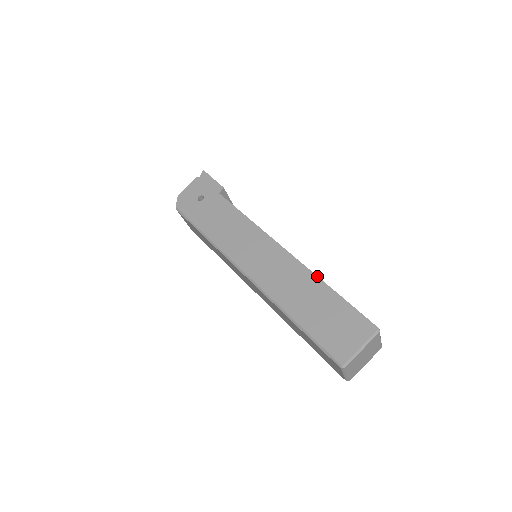
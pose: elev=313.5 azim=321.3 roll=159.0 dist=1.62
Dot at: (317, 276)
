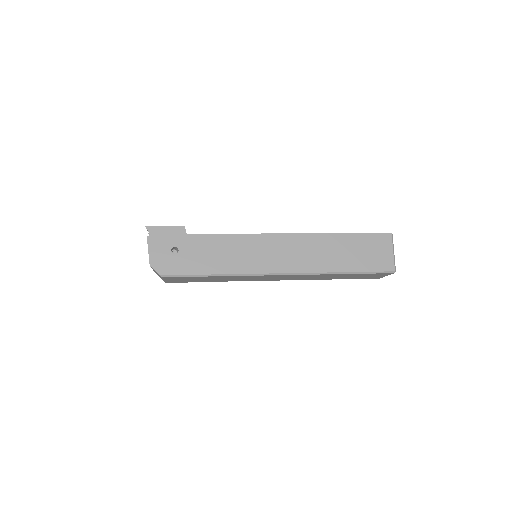
Dot at: (328, 233)
